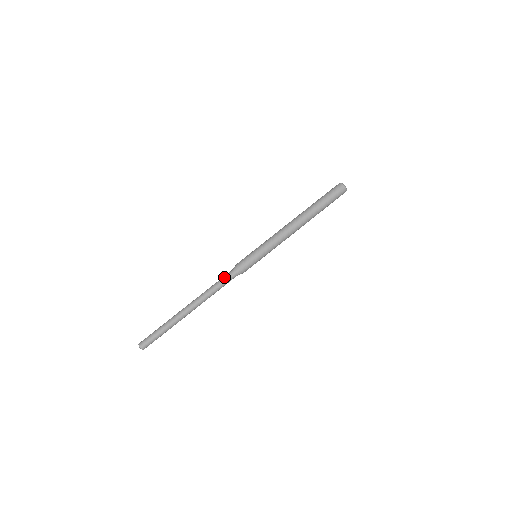
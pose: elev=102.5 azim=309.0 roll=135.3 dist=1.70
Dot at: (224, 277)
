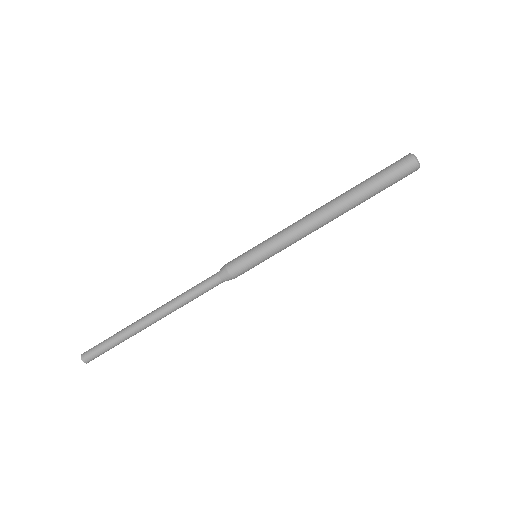
Dot at: (204, 282)
